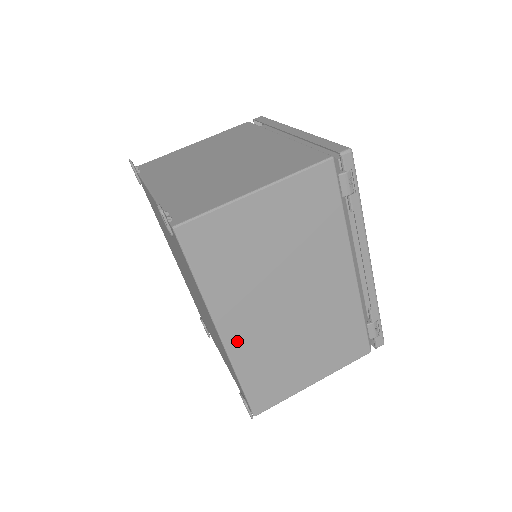
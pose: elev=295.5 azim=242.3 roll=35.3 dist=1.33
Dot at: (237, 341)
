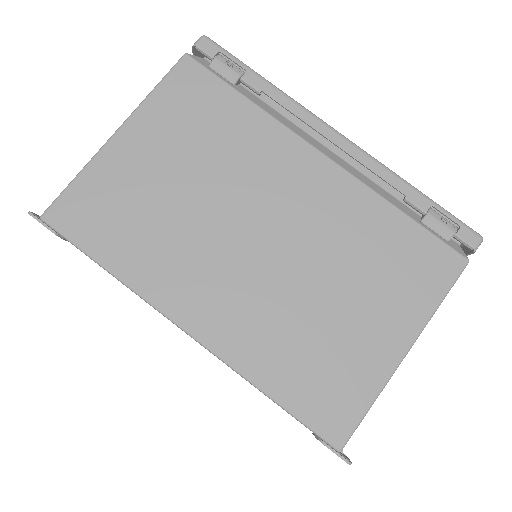
Dot at: (217, 329)
